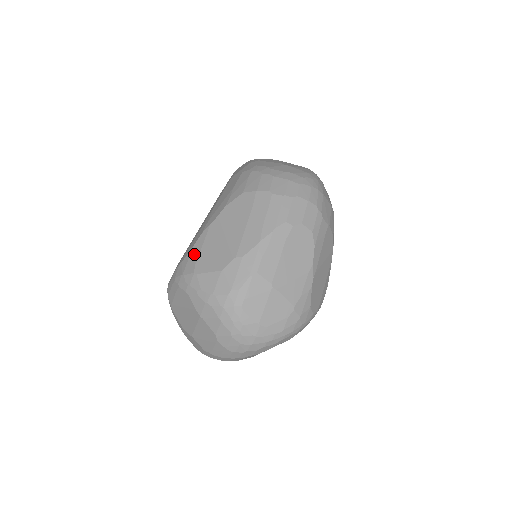
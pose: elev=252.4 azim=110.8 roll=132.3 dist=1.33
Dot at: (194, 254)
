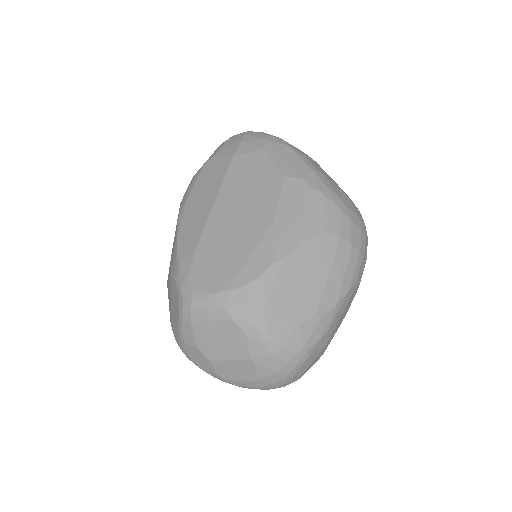
Dot at: (263, 290)
